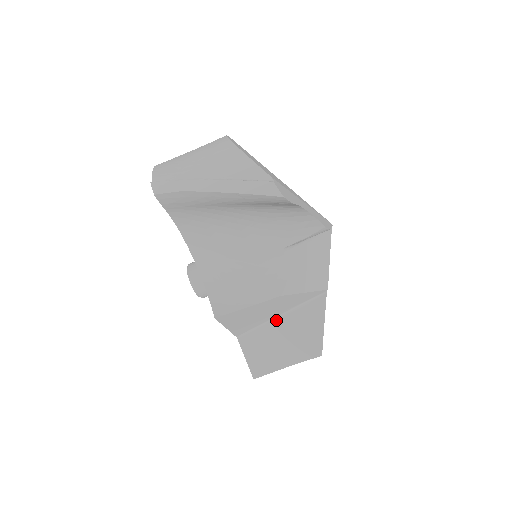
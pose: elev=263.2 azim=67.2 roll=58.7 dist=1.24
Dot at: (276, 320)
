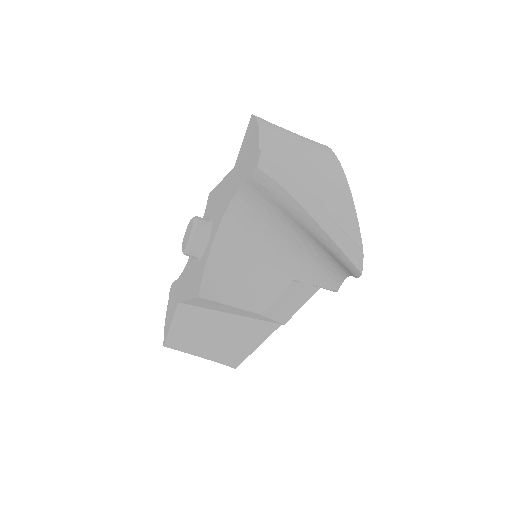
Dot at: (223, 315)
